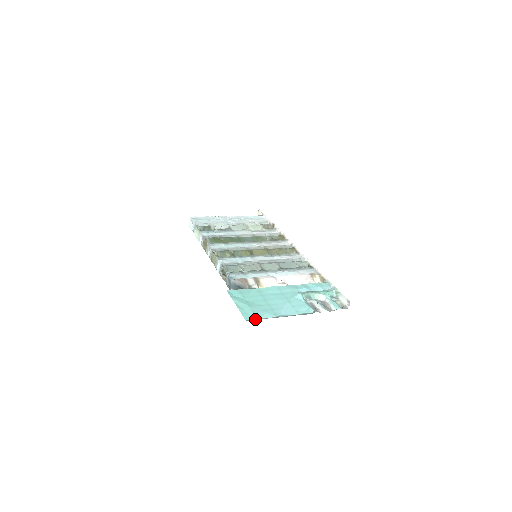
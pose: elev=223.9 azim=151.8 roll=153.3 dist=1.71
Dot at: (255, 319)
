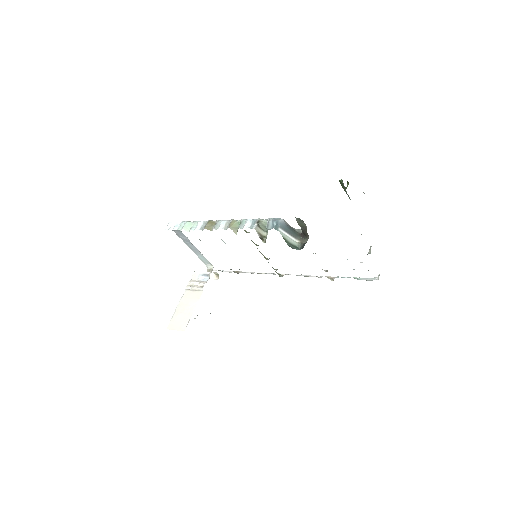
Dot at: occluded
